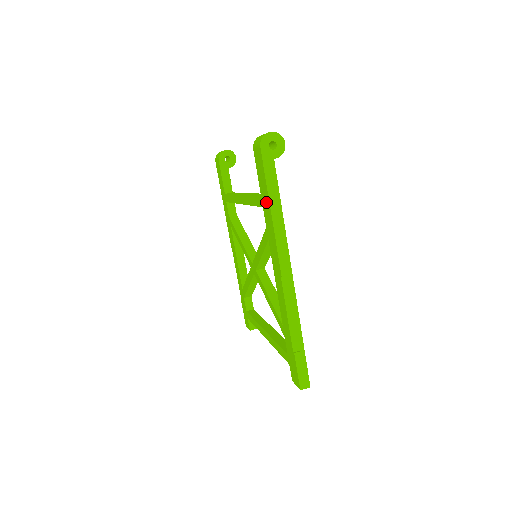
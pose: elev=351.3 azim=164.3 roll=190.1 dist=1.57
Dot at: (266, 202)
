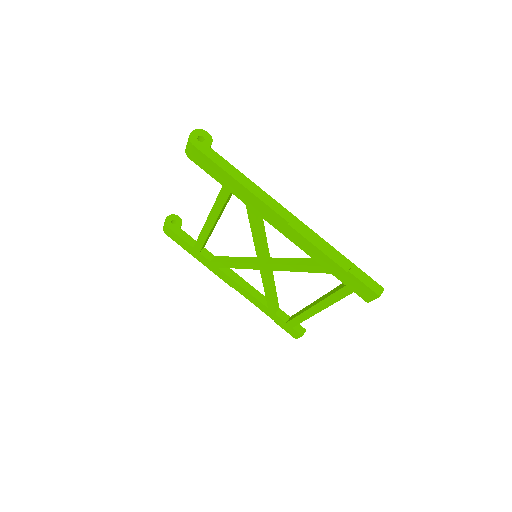
Dot at: (230, 182)
